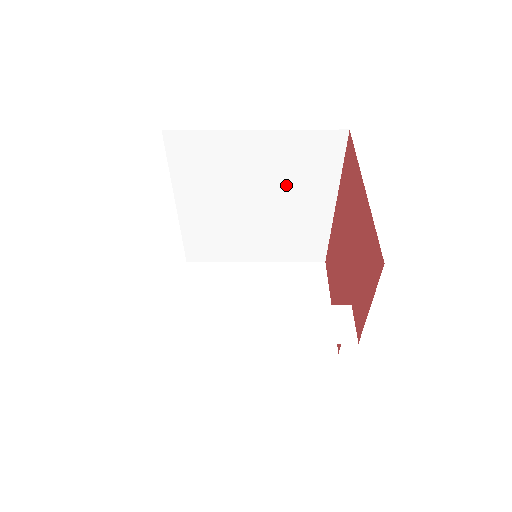
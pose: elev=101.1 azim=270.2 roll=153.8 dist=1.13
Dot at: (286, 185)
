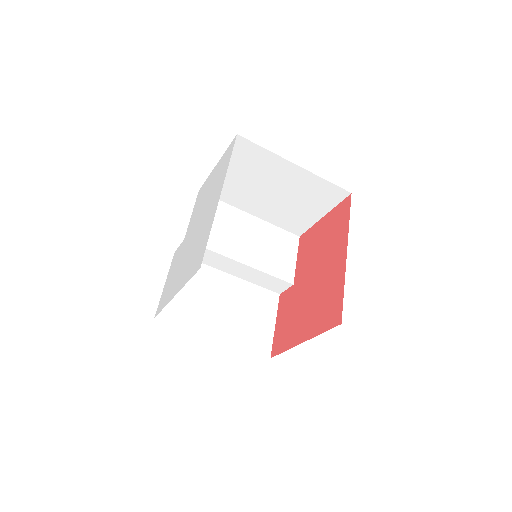
Dot at: occluded
